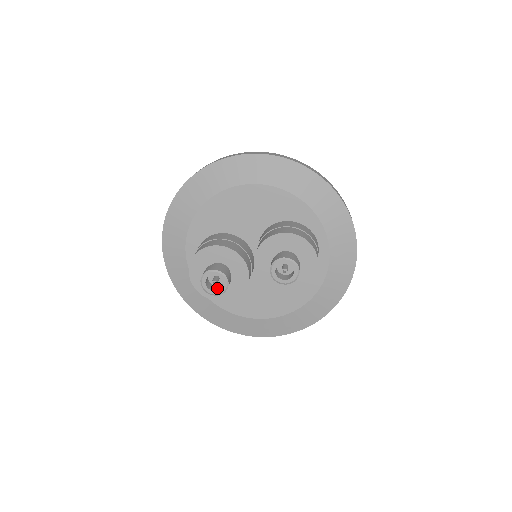
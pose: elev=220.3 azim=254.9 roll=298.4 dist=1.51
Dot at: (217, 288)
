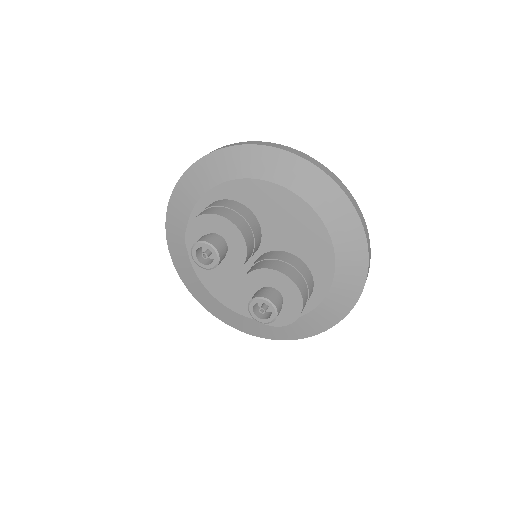
Dot at: (202, 258)
